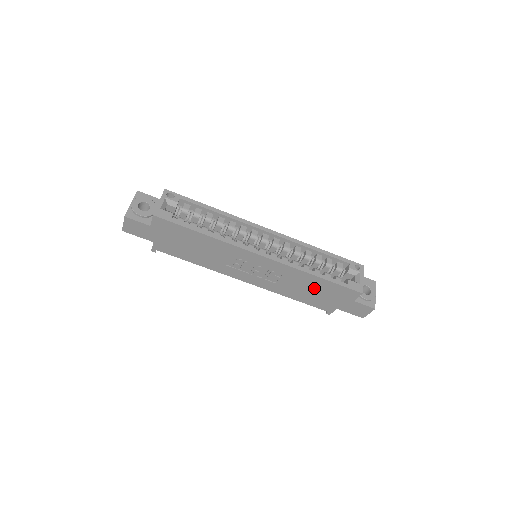
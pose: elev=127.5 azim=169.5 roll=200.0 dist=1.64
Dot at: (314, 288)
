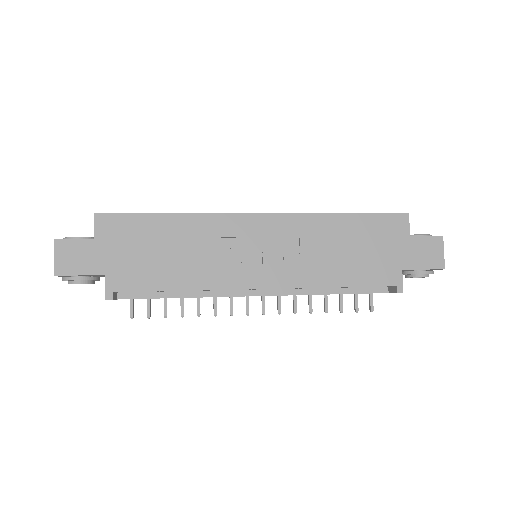
Dot at: (350, 241)
